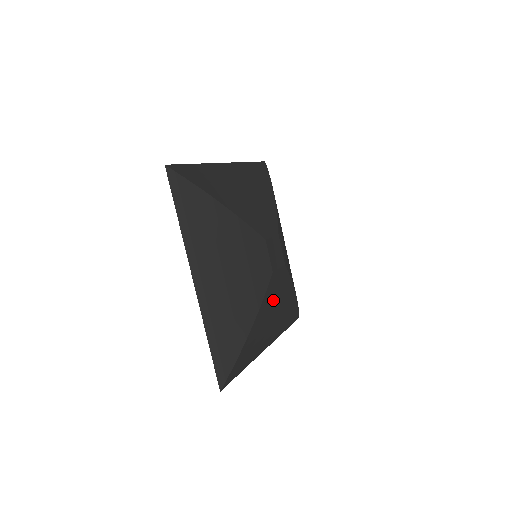
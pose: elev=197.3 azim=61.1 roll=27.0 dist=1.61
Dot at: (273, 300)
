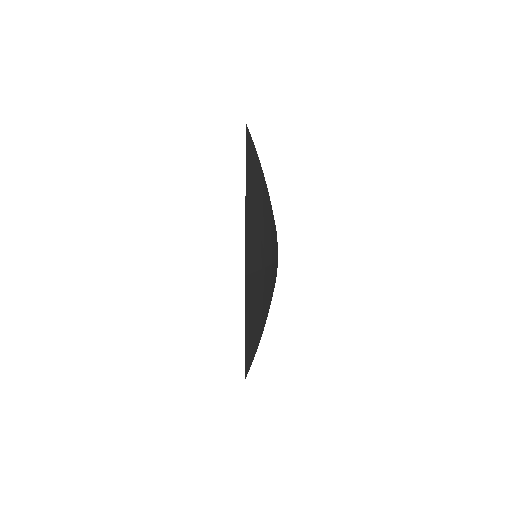
Dot at: (270, 285)
